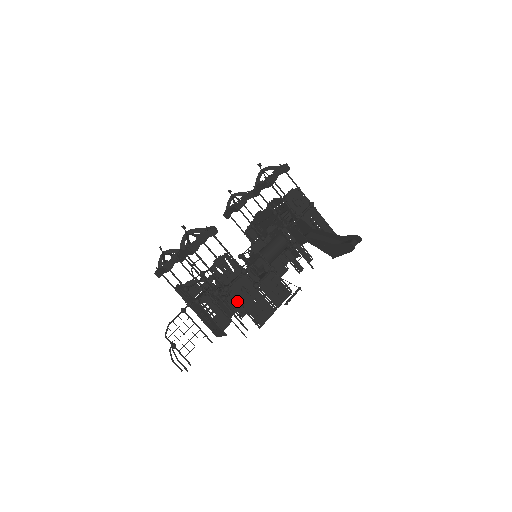
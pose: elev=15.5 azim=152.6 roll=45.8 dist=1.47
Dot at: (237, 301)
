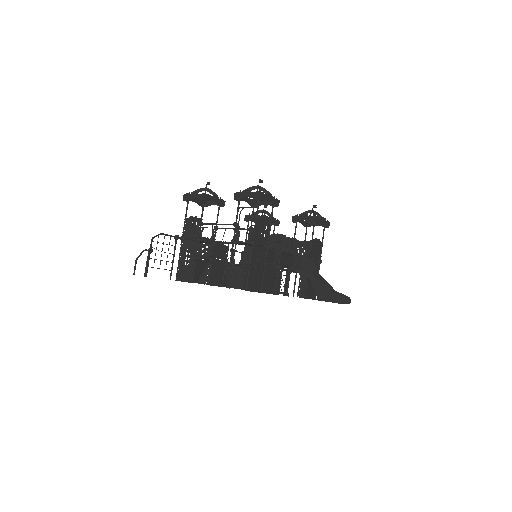
Dot at: (251, 258)
